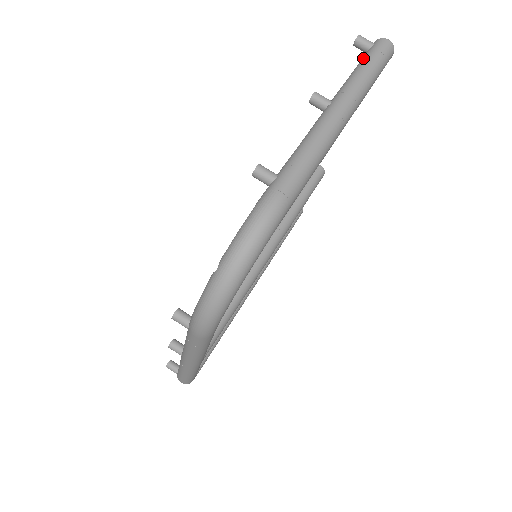
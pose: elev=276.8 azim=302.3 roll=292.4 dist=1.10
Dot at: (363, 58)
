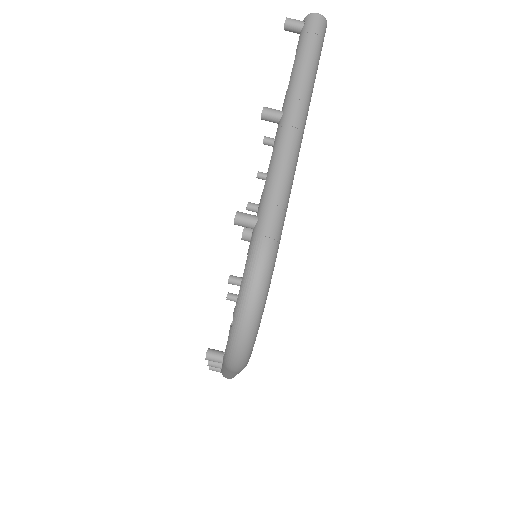
Dot at: (298, 46)
